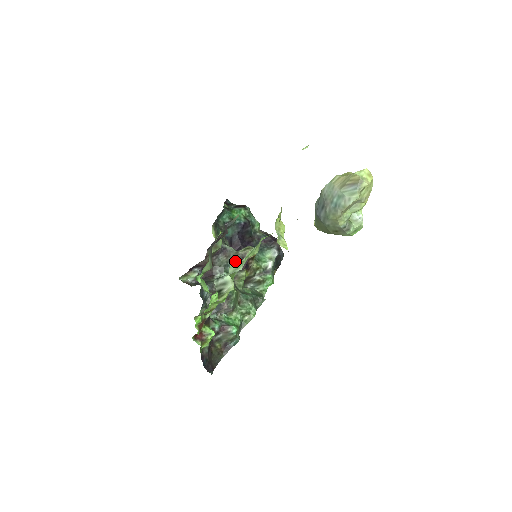
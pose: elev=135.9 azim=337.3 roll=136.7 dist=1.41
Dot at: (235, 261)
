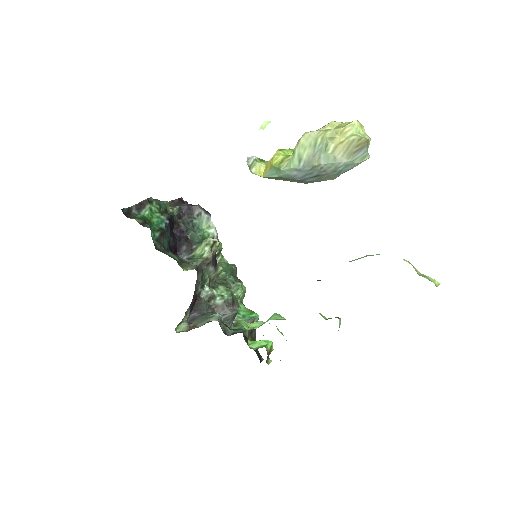
Dot at: (208, 267)
